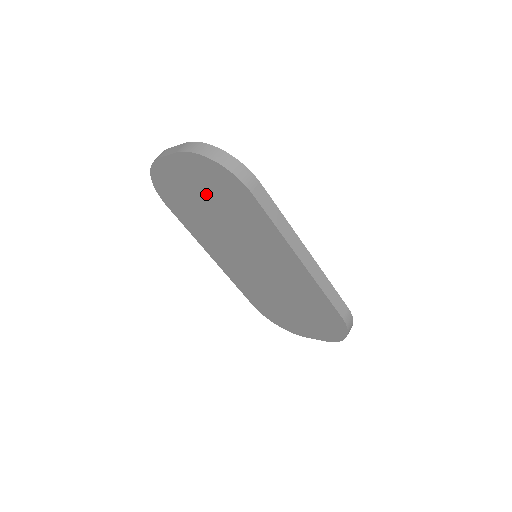
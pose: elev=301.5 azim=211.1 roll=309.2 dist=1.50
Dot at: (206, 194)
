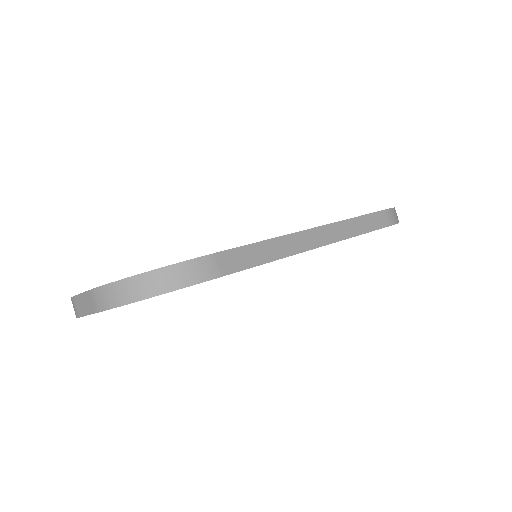
Dot at: occluded
